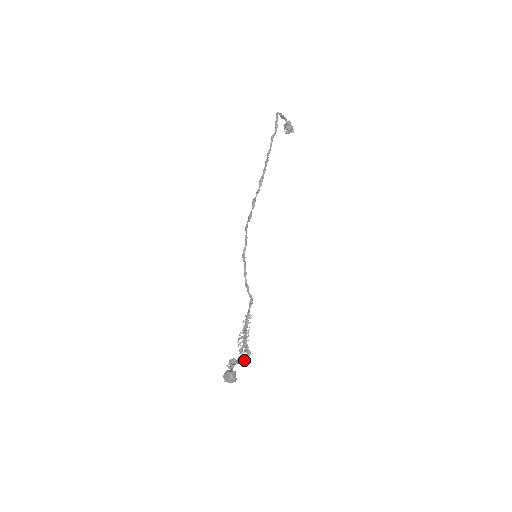
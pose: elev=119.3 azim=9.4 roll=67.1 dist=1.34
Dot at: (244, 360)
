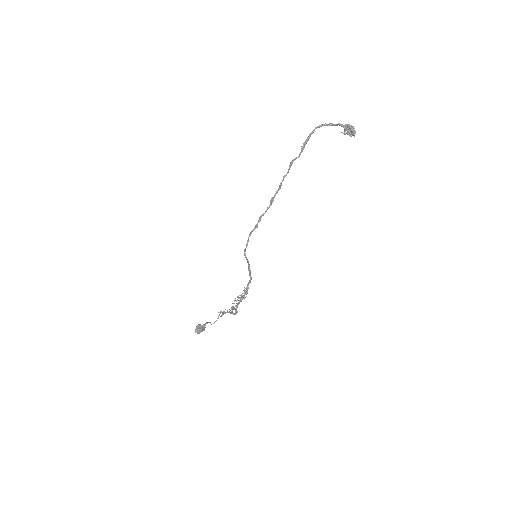
Dot at: (233, 314)
